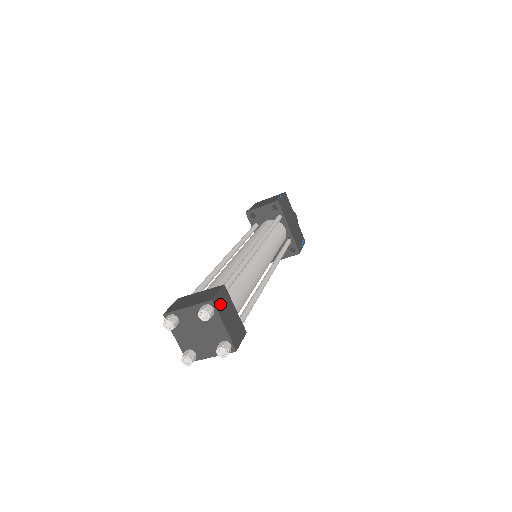
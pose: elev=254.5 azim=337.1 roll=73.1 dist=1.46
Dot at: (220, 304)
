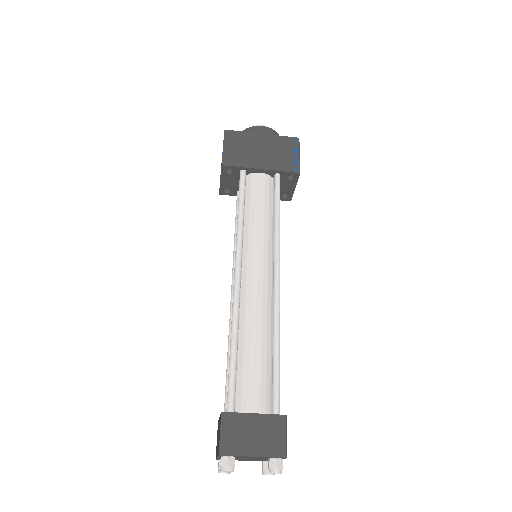
Dot at: (231, 442)
